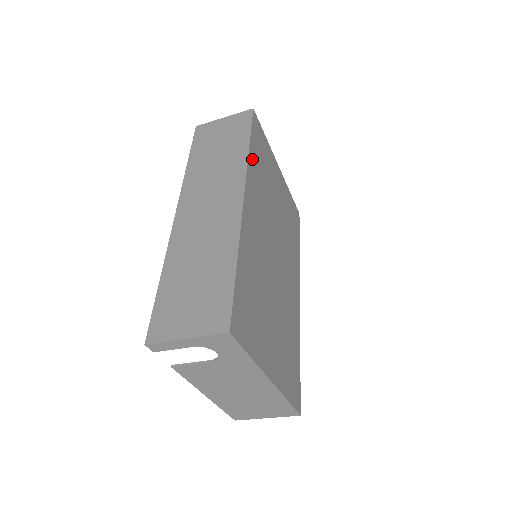
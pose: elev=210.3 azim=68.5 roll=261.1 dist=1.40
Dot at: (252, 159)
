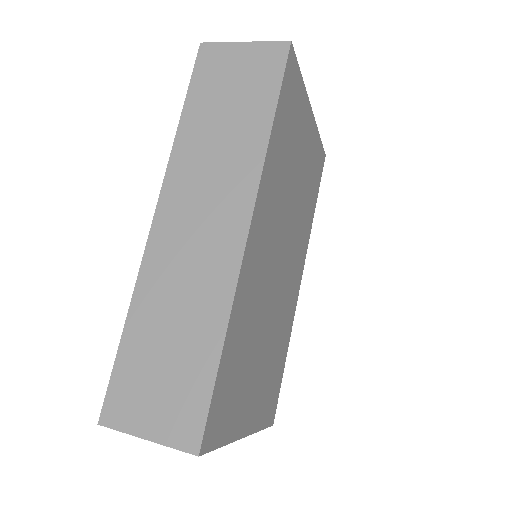
Dot at: (273, 145)
